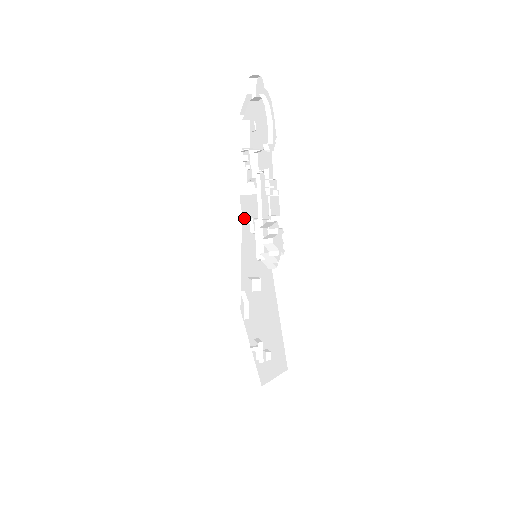
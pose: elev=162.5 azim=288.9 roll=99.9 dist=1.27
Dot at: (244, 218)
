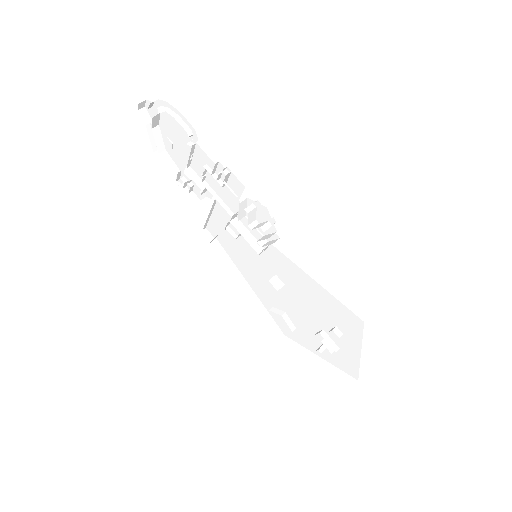
Dot at: (223, 243)
